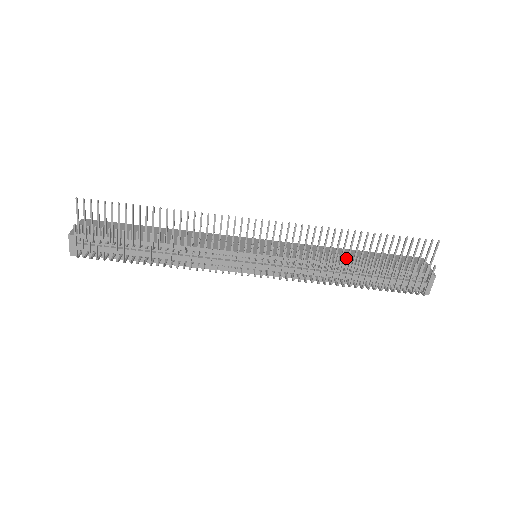
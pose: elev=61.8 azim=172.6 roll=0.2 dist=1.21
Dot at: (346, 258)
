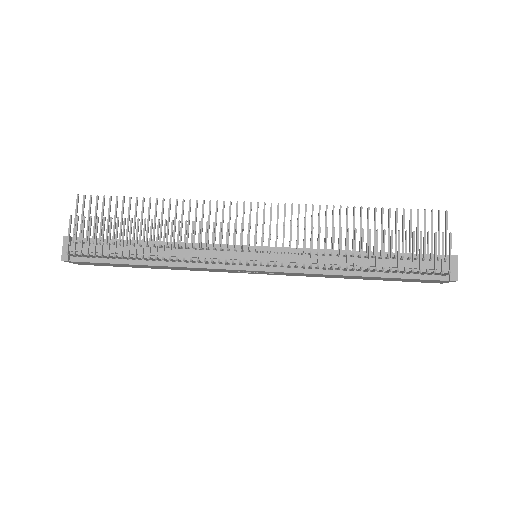
Dot at: occluded
